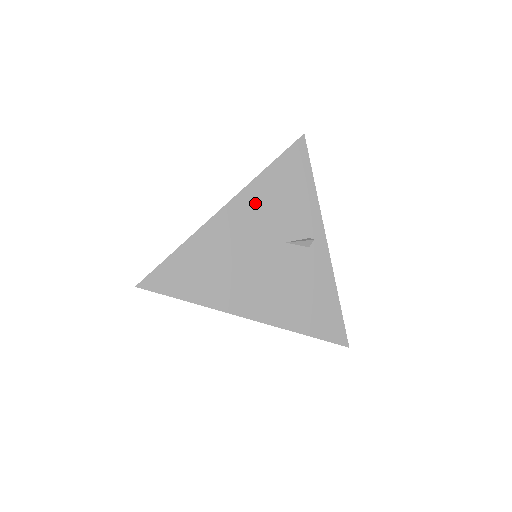
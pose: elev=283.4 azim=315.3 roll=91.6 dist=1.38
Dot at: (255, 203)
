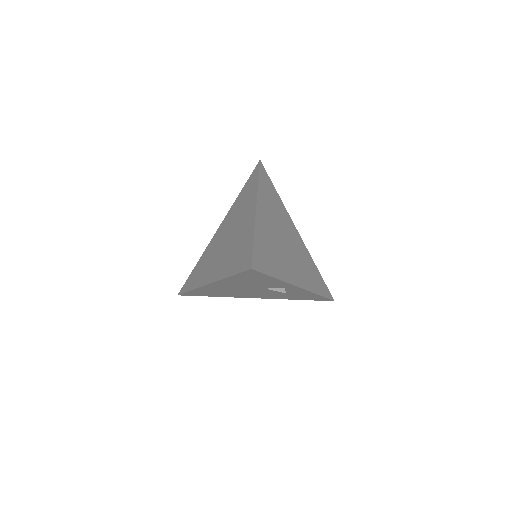
Dot at: (230, 283)
